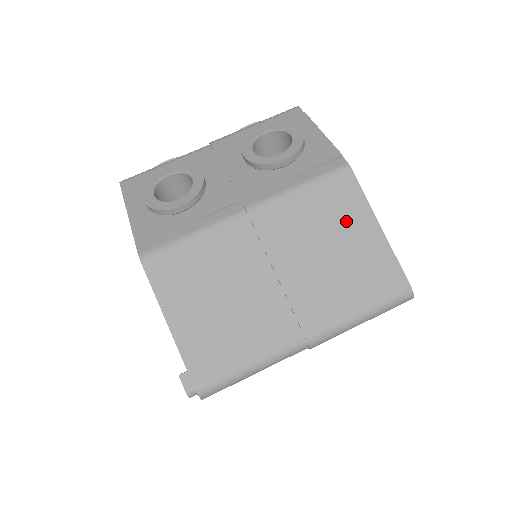
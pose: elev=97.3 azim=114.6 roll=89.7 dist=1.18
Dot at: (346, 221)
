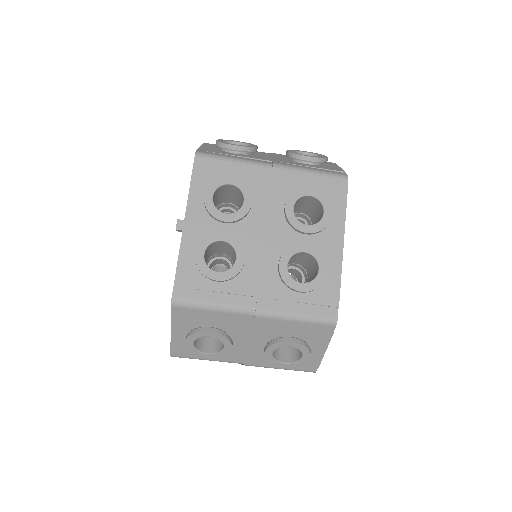
Dot at: occluded
